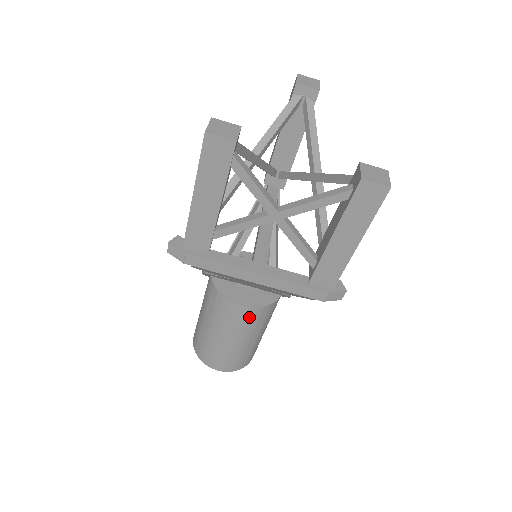
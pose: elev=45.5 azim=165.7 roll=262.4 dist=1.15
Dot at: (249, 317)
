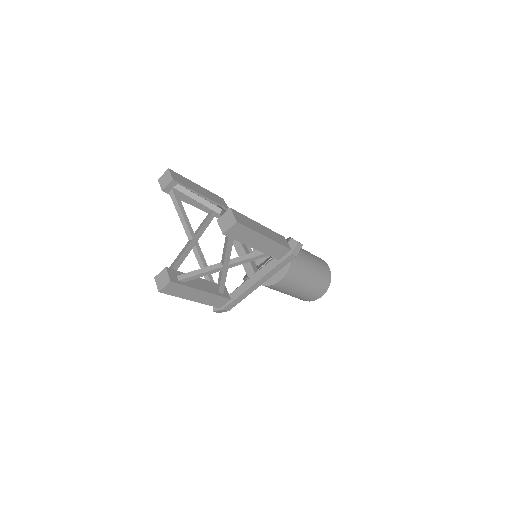
Dot at: (291, 278)
